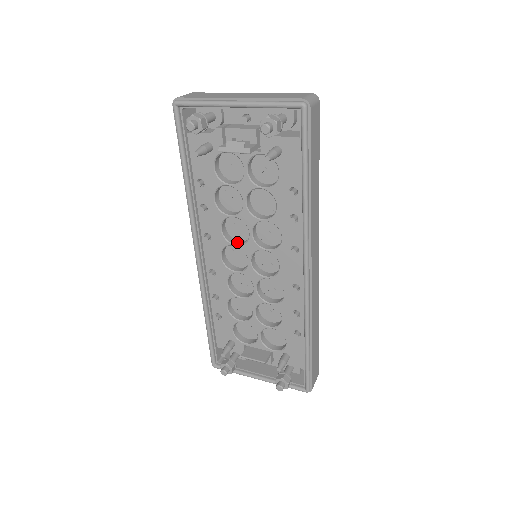
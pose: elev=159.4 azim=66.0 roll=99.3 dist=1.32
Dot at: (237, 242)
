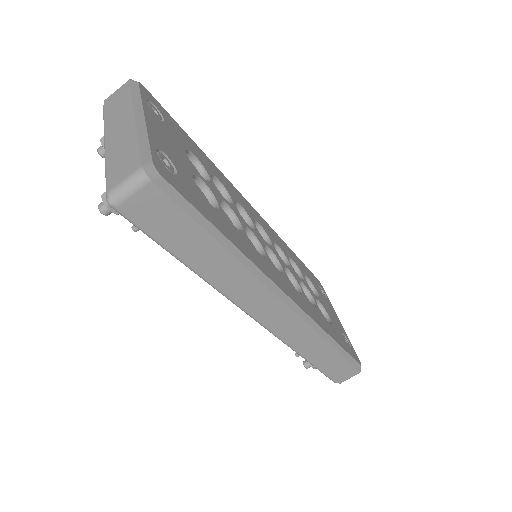
Dot at: occluded
